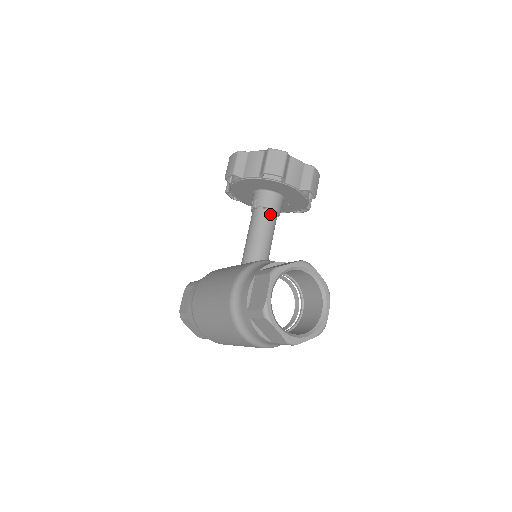
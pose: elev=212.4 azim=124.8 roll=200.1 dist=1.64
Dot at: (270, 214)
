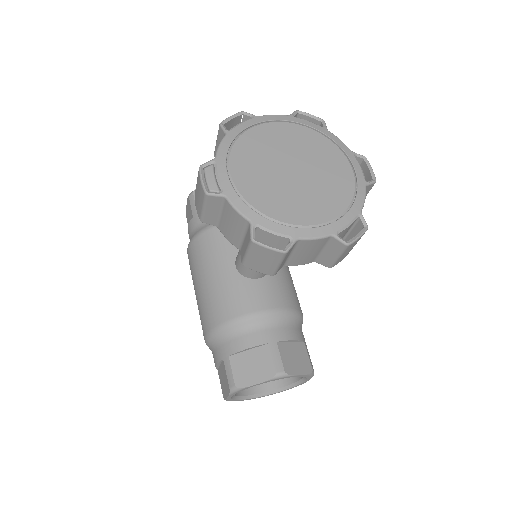
Dot at: occluded
